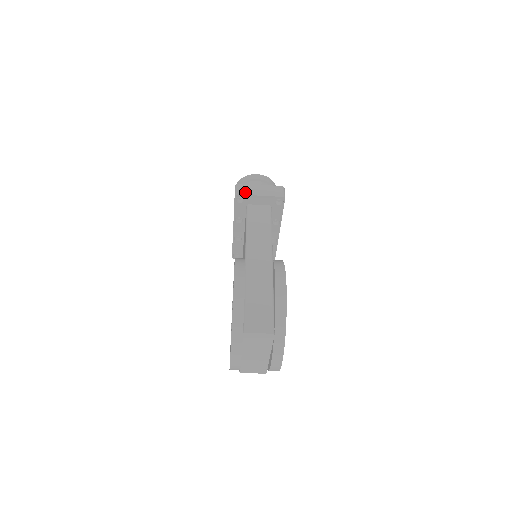
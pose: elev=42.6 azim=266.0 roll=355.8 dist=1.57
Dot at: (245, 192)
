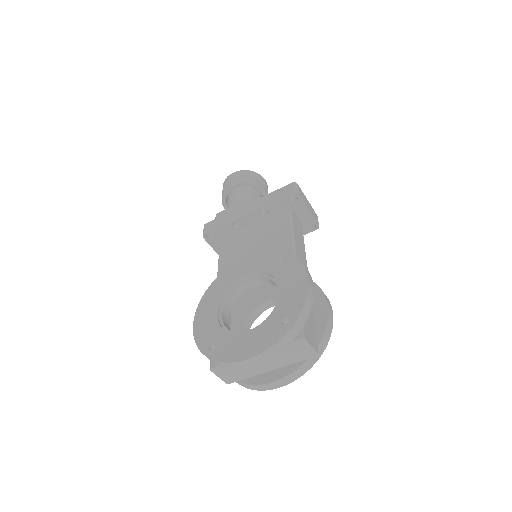
Dot at: (302, 196)
